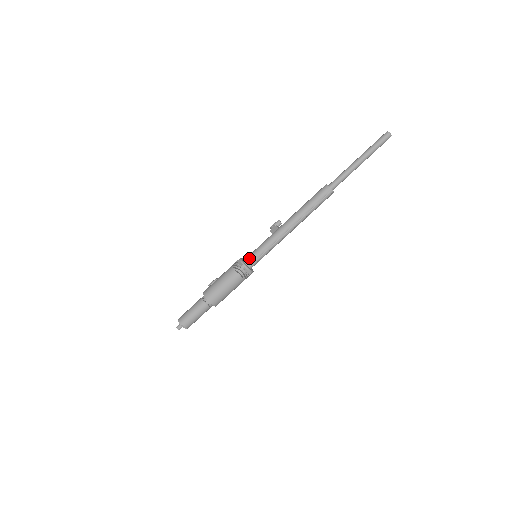
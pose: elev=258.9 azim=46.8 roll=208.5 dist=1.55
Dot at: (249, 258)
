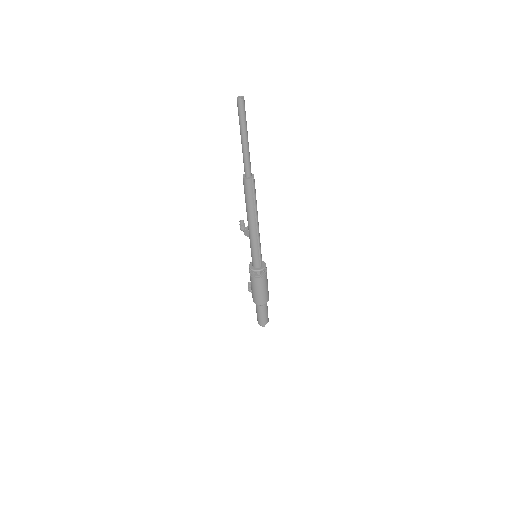
Dot at: (255, 264)
